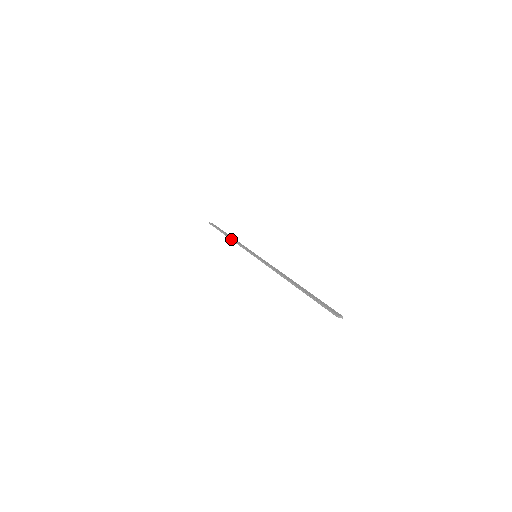
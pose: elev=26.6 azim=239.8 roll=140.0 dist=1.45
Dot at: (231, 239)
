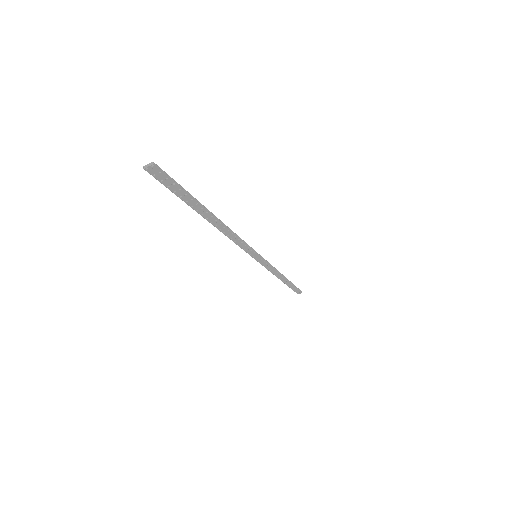
Dot at: occluded
